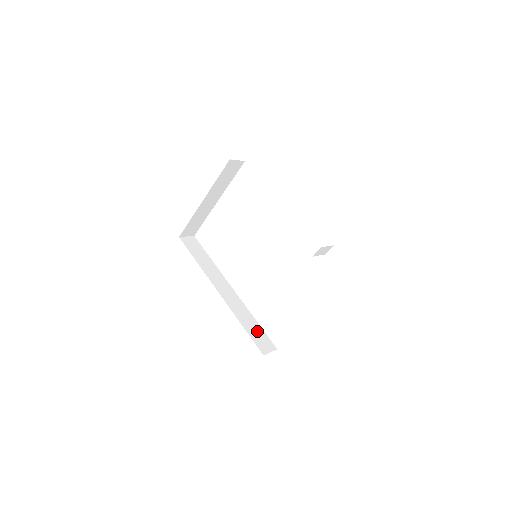
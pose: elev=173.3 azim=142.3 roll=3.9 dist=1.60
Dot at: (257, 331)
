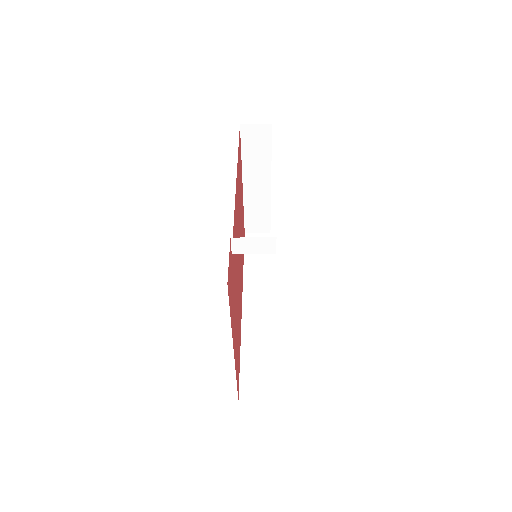
Dot at: (260, 366)
